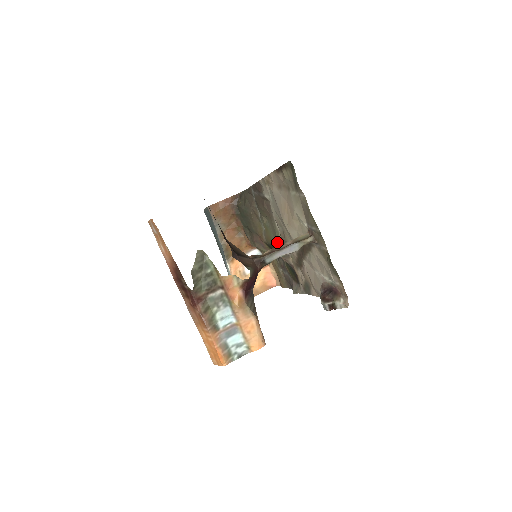
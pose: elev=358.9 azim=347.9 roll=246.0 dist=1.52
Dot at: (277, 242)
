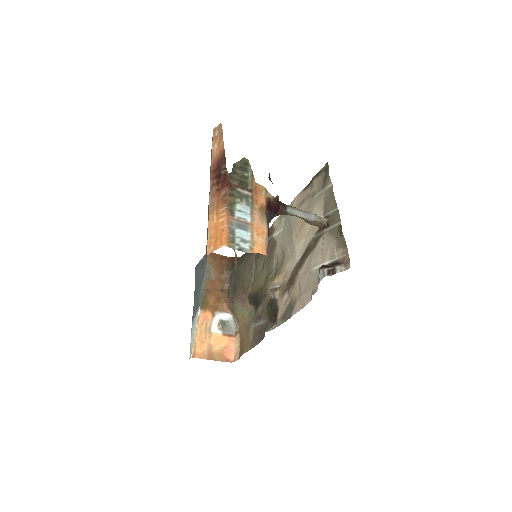
Dot at: (269, 277)
